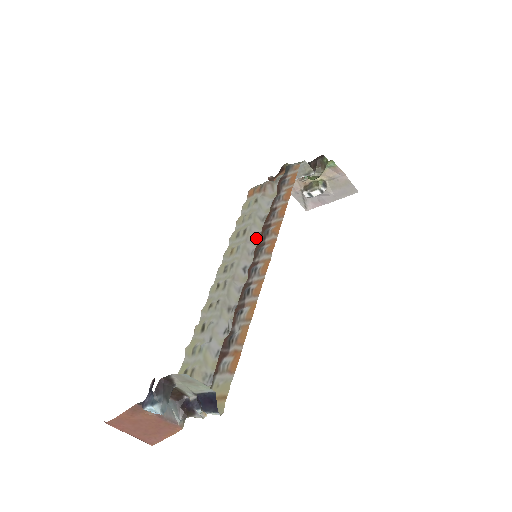
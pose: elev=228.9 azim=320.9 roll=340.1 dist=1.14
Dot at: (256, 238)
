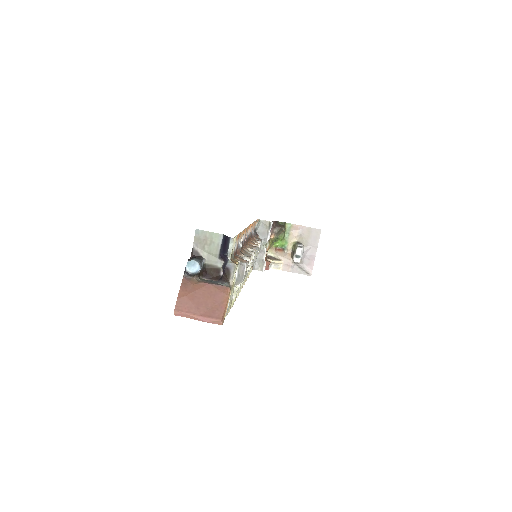
Dot at: occluded
